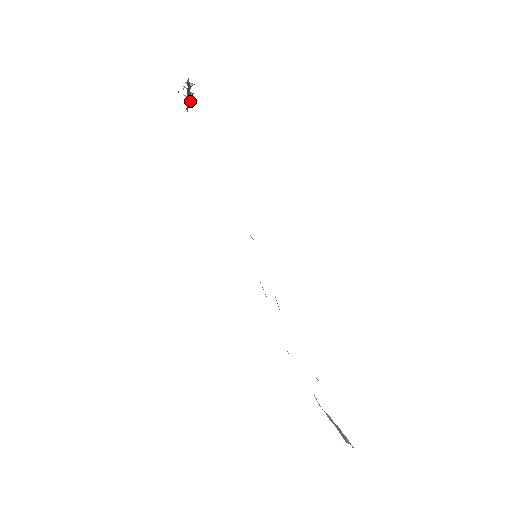
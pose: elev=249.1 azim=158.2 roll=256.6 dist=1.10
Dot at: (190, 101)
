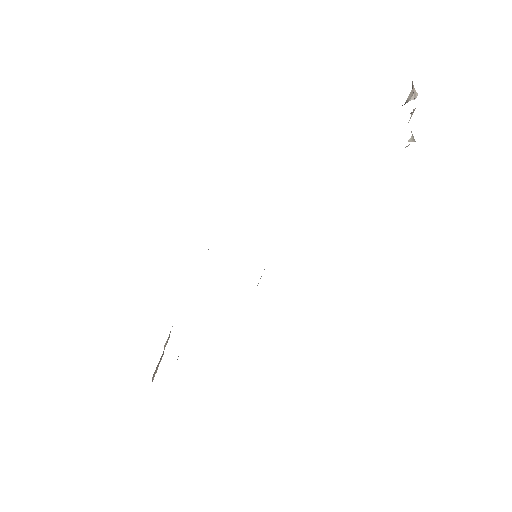
Dot at: (405, 103)
